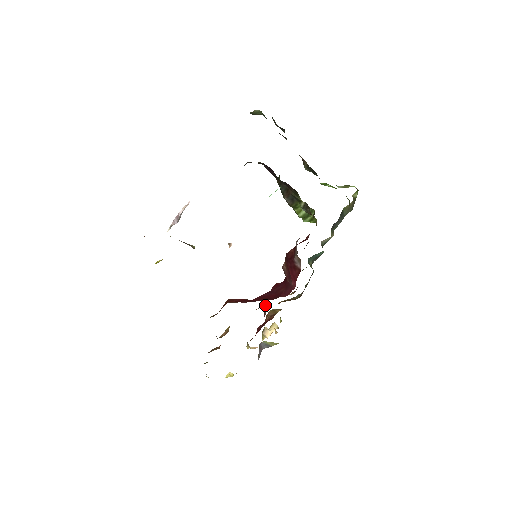
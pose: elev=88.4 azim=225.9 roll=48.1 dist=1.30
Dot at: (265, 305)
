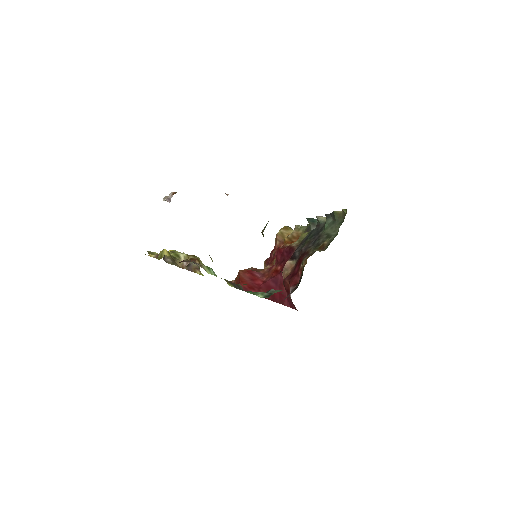
Dot at: occluded
